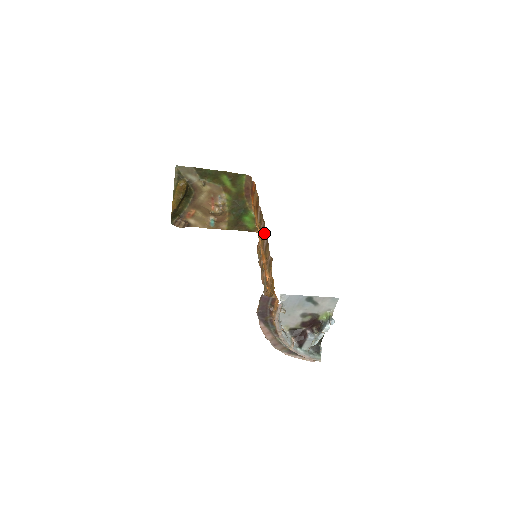
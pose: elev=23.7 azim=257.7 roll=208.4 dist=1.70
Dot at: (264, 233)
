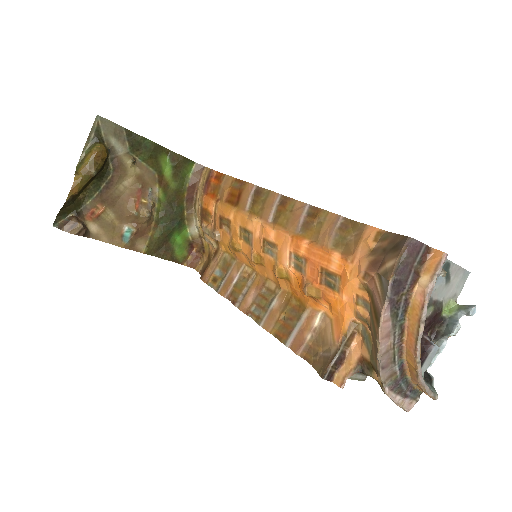
Dot at: (290, 206)
